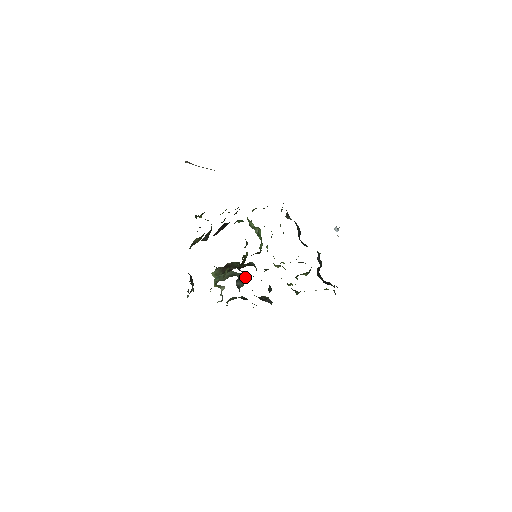
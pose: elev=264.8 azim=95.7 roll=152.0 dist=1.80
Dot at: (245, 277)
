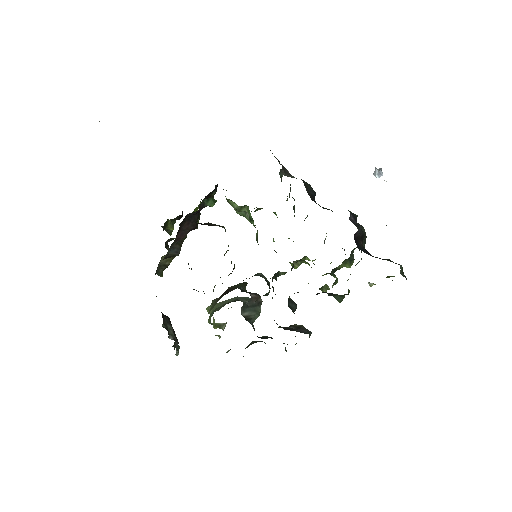
Dot at: (258, 302)
